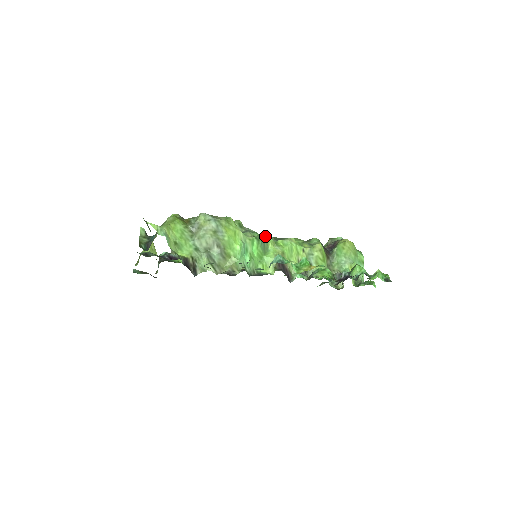
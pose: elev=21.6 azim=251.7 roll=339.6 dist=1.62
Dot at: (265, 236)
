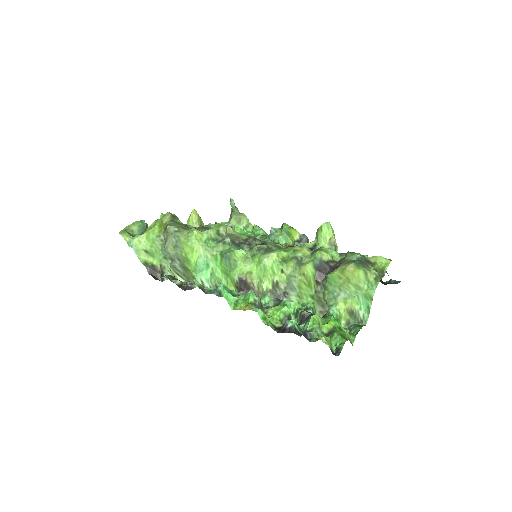
Dot at: (231, 252)
